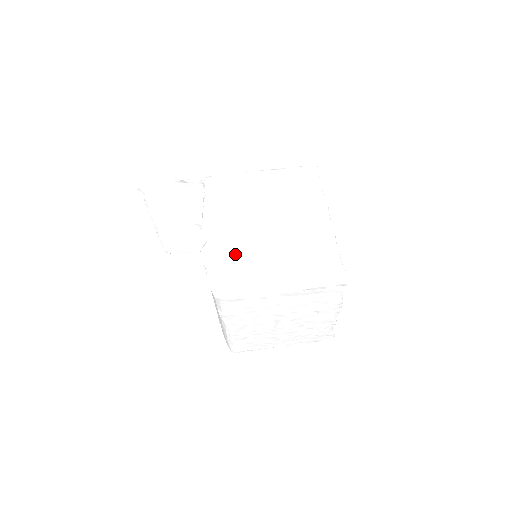
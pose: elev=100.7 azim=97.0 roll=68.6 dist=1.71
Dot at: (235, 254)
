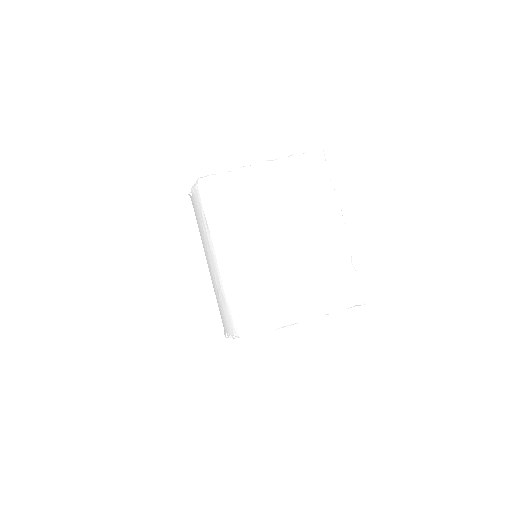
Dot at: occluded
